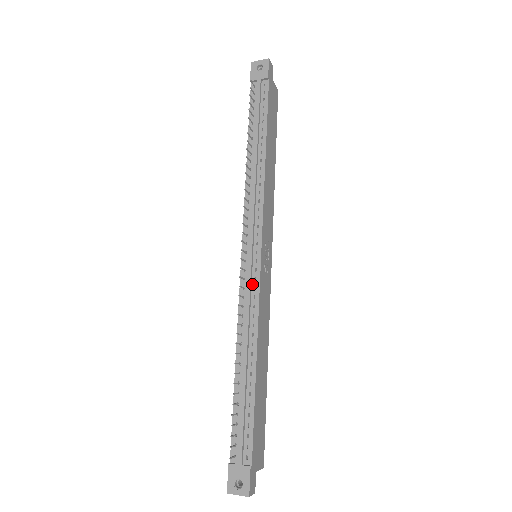
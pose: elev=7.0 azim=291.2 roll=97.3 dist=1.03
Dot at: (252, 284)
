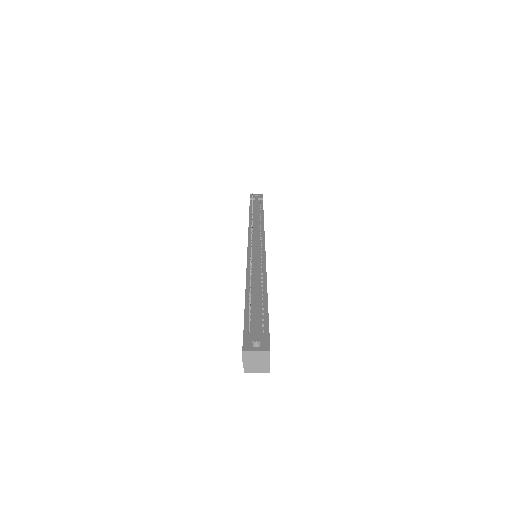
Dot at: (259, 255)
